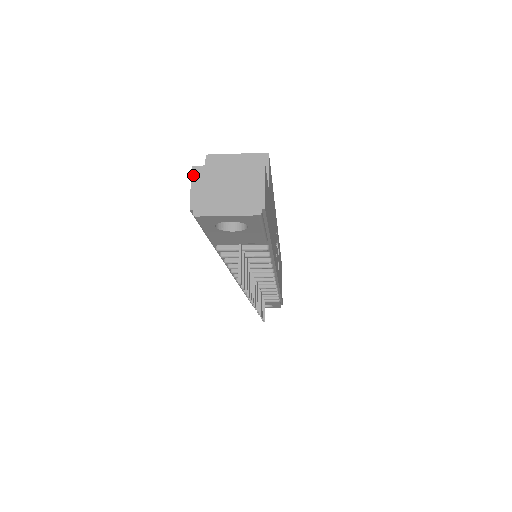
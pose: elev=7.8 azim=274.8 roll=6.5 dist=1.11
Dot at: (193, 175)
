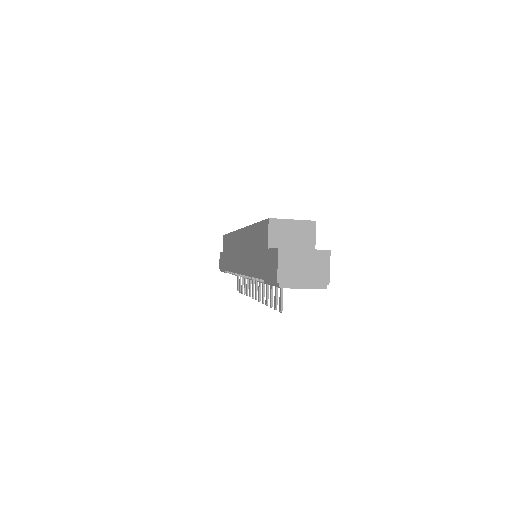
Dot at: (279, 255)
